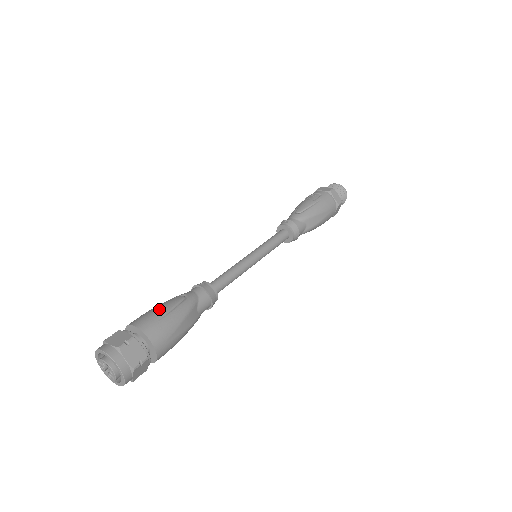
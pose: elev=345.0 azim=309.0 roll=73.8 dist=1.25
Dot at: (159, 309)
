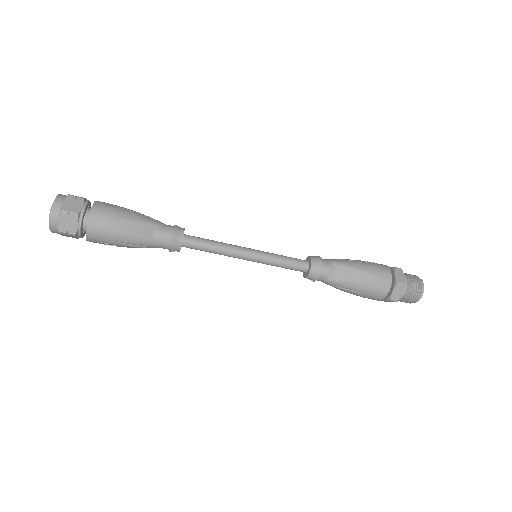
Dot at: (125, 208)
